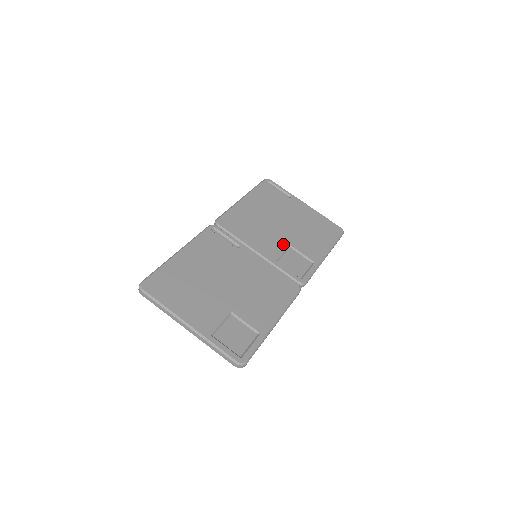
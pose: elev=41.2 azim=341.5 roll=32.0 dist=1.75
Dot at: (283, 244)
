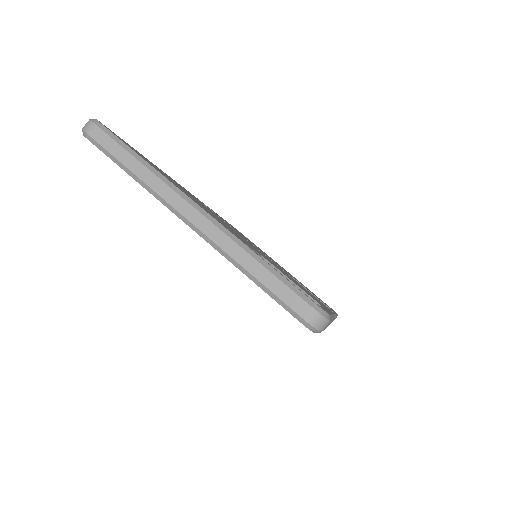
Dot at: (284, 270)
